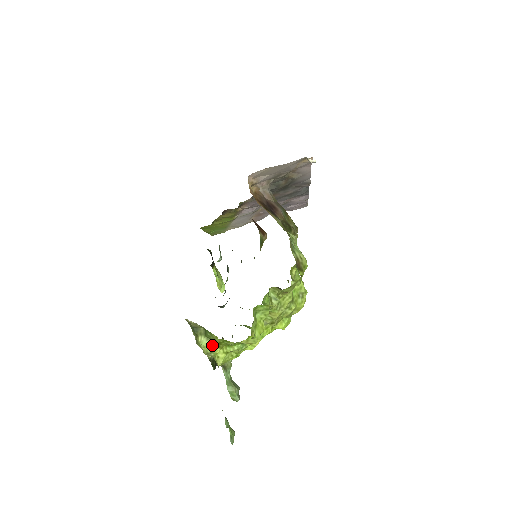
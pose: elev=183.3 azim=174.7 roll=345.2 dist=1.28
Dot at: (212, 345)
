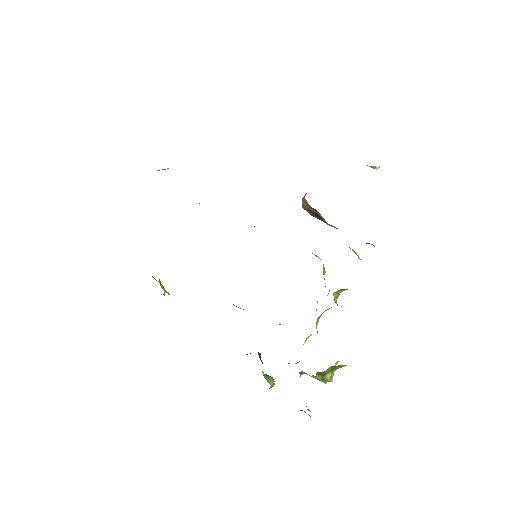
Dot at: occluded
